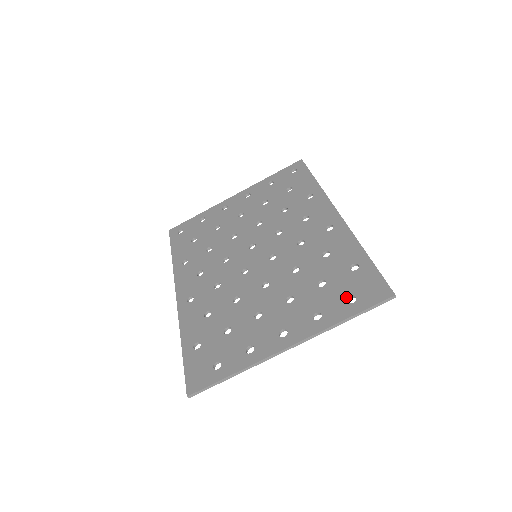
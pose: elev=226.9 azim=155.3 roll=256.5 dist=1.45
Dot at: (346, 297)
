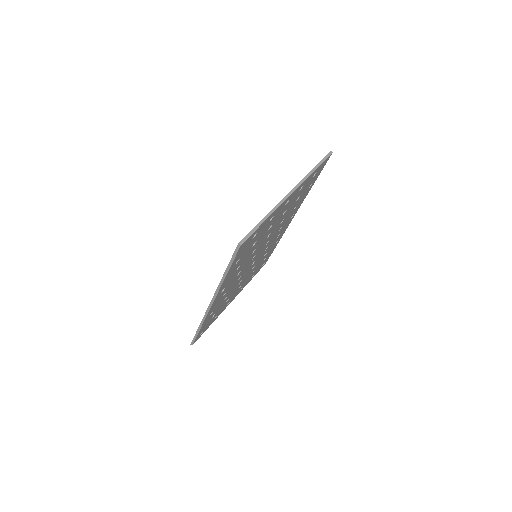
Dot at: occluded
